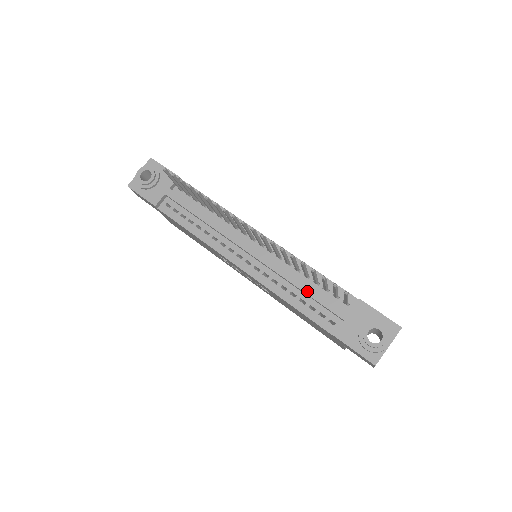
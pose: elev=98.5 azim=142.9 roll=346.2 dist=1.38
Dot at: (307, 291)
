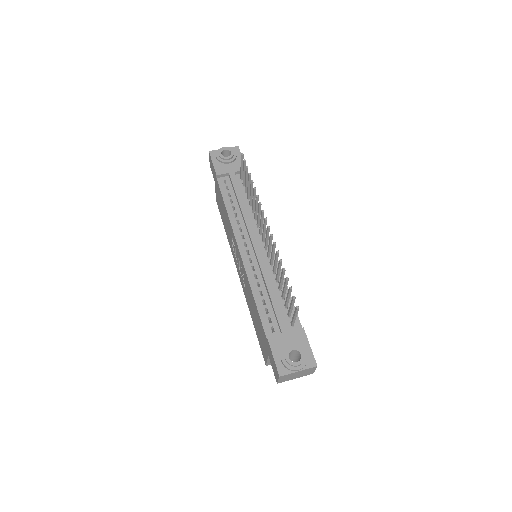
Dot at: (272, 297)
